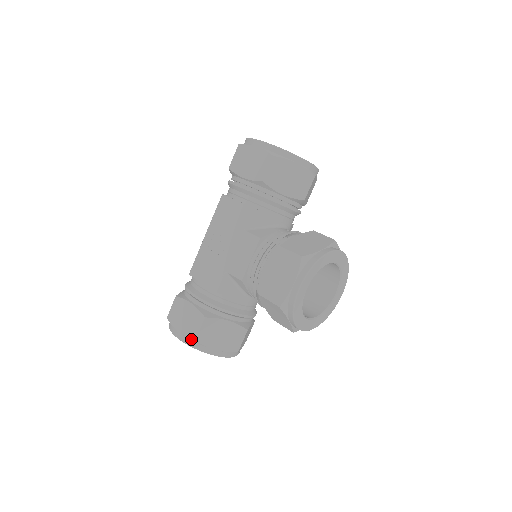
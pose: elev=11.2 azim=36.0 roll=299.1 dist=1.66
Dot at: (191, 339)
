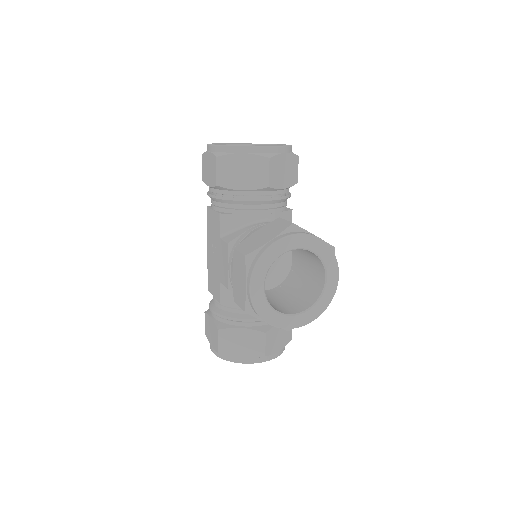
Dot at: (217, 352)
